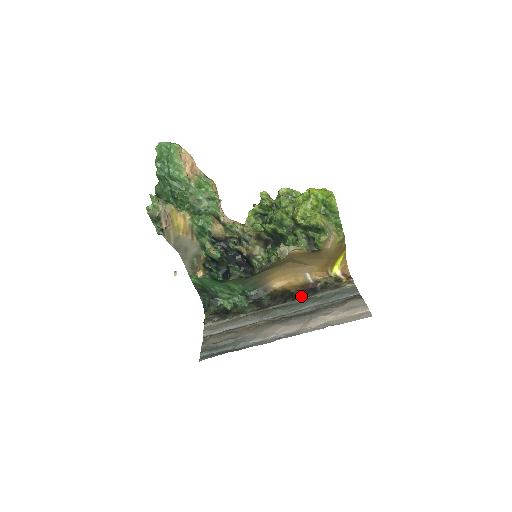
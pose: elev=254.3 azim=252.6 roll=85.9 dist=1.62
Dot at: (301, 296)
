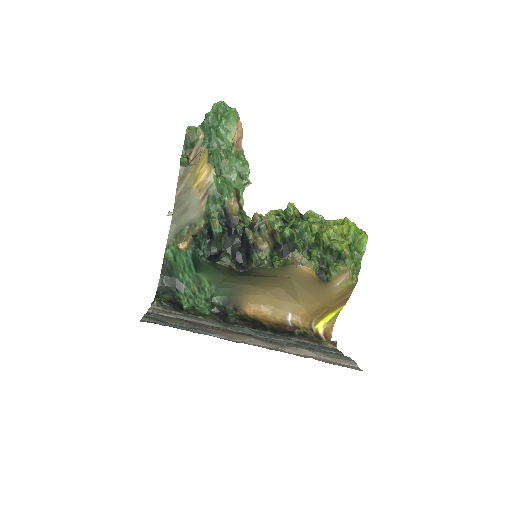
Dot at: (274, 332)
